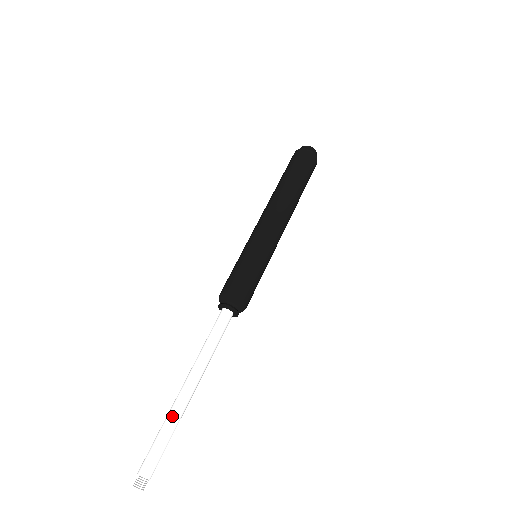
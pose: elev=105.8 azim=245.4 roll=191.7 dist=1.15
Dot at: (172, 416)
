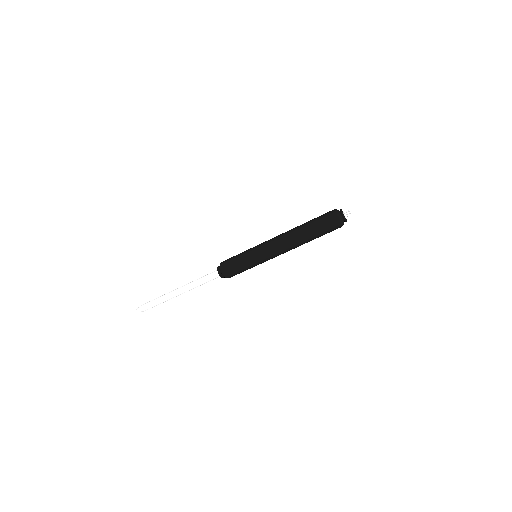
Dot at: (164, 297)
